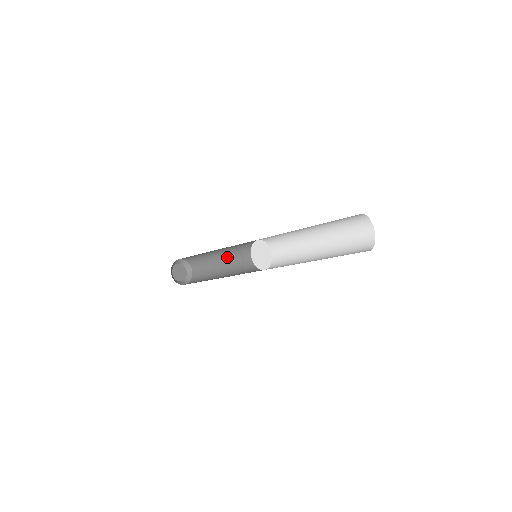
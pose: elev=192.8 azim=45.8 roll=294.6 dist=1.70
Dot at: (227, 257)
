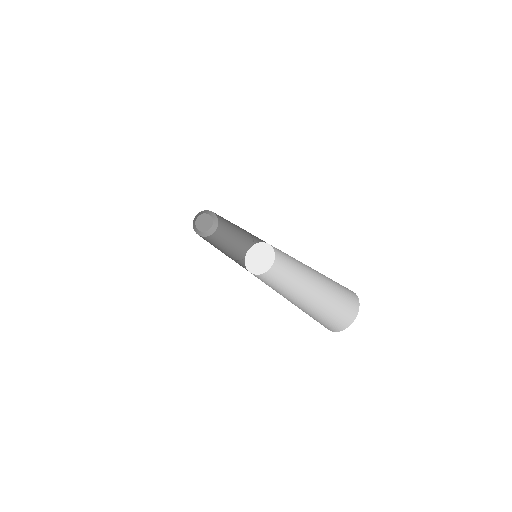
Dot at: (244, 236)
